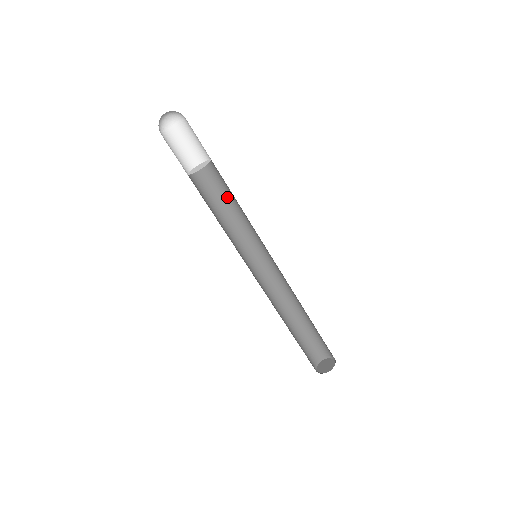
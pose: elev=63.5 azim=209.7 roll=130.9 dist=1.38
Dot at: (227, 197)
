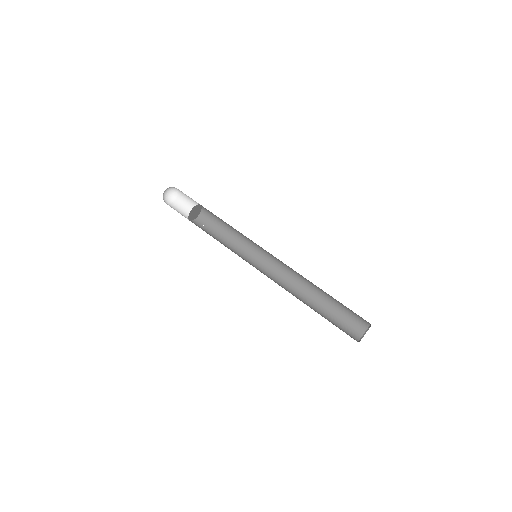
Dot at: (217, 235)
